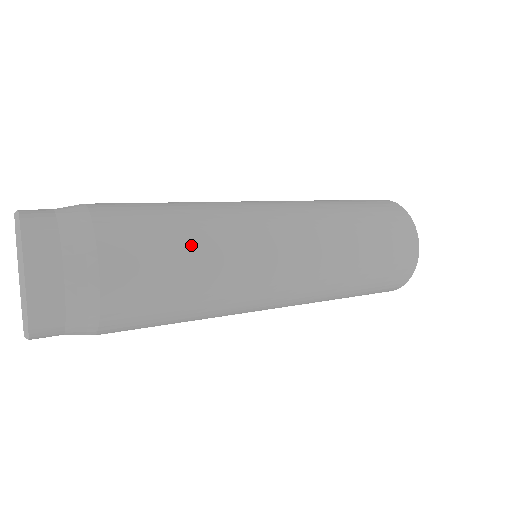
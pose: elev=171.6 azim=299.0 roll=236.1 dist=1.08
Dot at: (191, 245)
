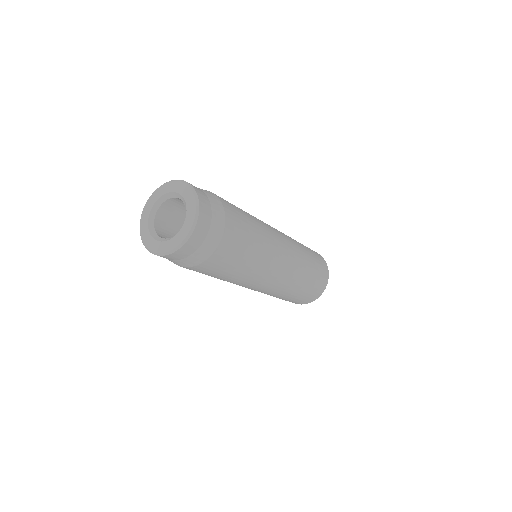
Dot at: (255, 243)
